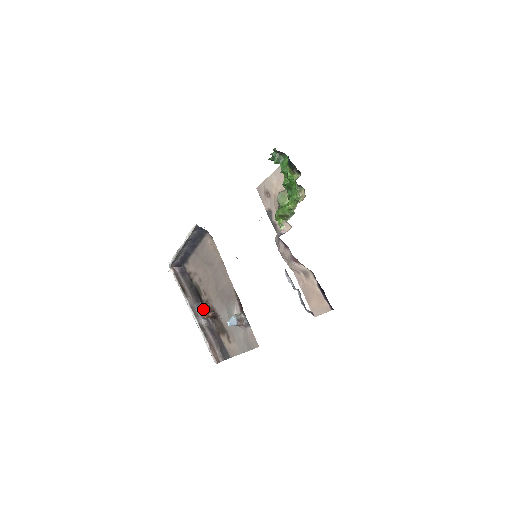
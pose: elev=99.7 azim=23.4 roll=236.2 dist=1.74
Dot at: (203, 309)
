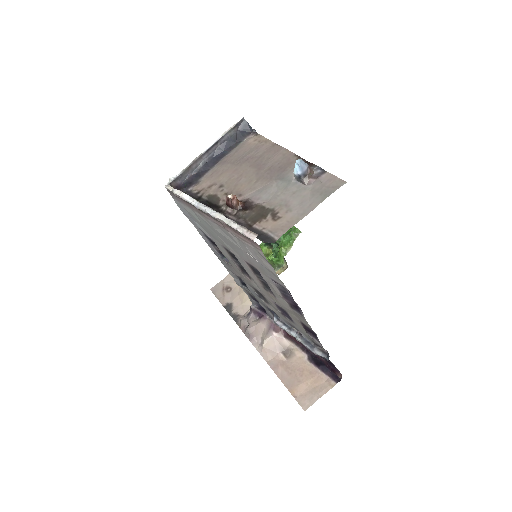
Dot at: (230, 195)
